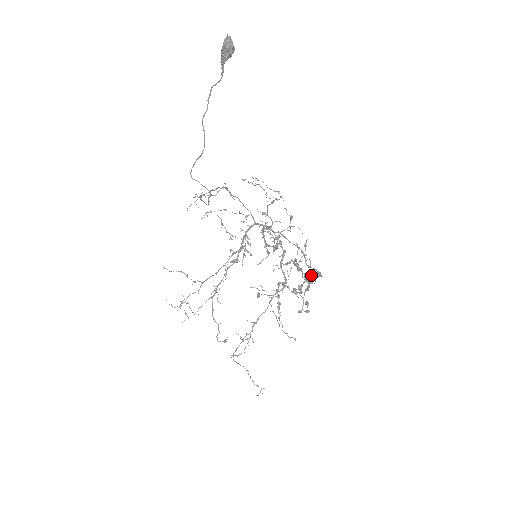
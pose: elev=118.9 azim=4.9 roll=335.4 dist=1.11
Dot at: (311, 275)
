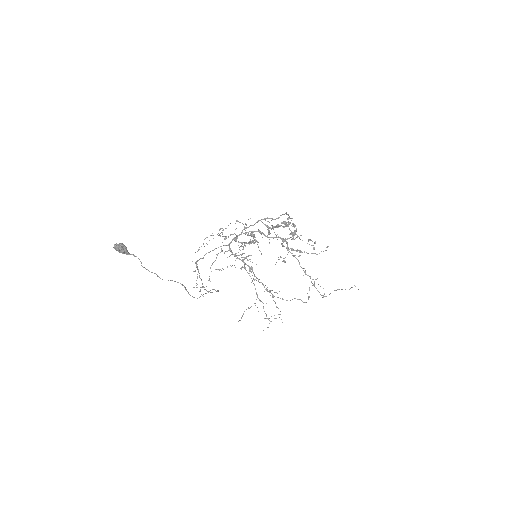
Dot at: occluded
